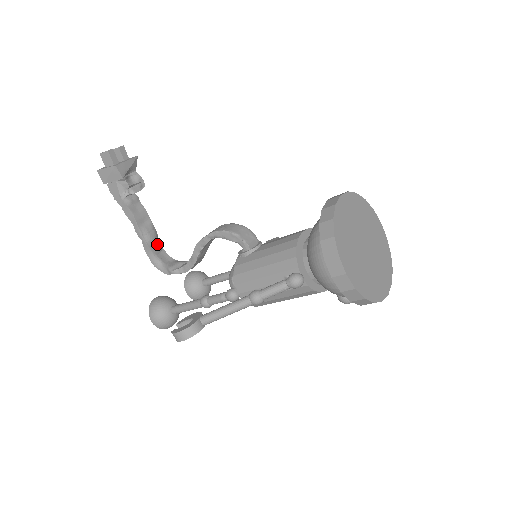
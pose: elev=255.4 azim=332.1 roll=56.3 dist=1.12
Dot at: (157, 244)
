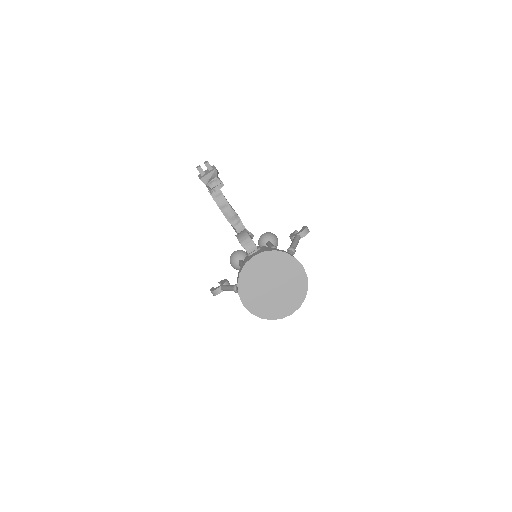
Dot at: (236, 219)
